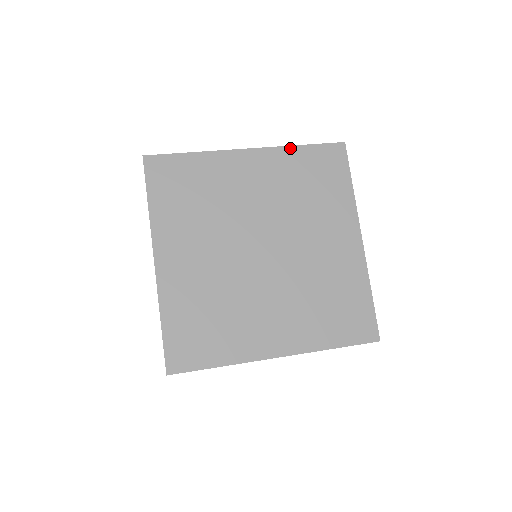
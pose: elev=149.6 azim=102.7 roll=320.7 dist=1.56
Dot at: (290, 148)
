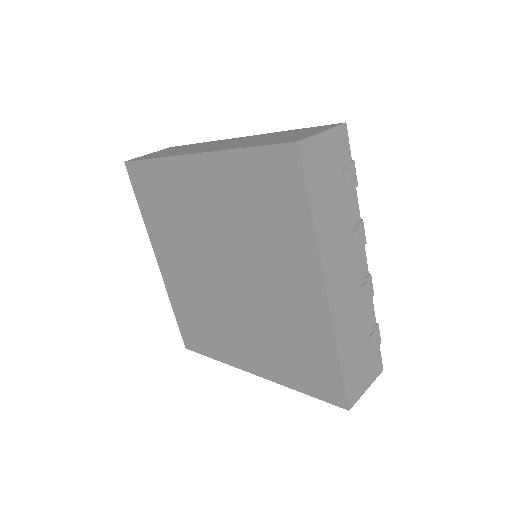
Dot at: (232, 153)
